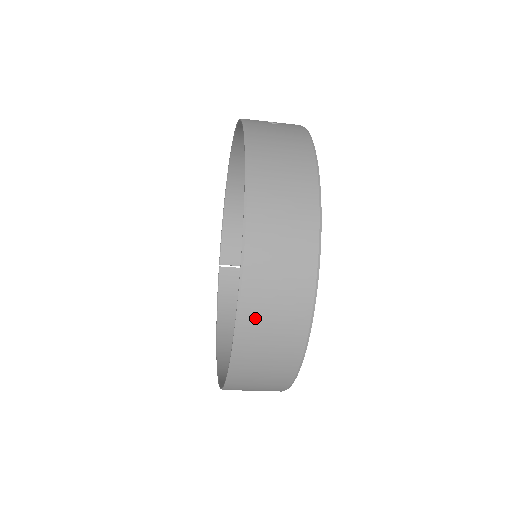
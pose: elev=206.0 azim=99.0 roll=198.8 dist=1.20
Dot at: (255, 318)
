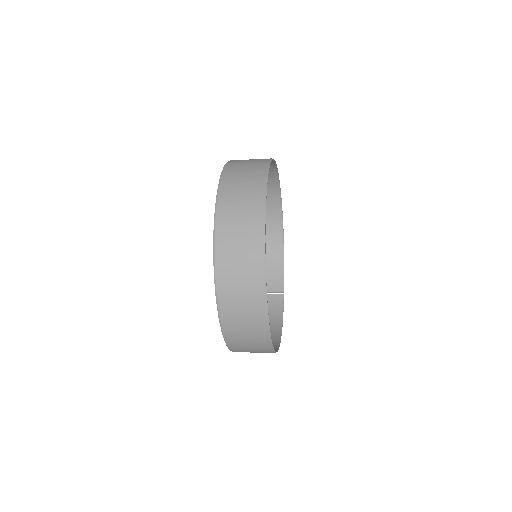
Dot at: (226, 254)
